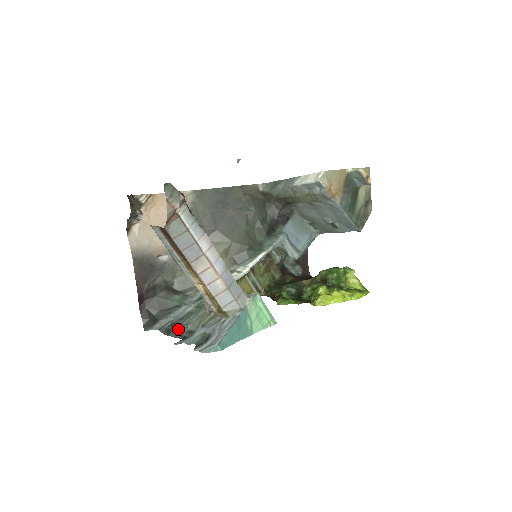
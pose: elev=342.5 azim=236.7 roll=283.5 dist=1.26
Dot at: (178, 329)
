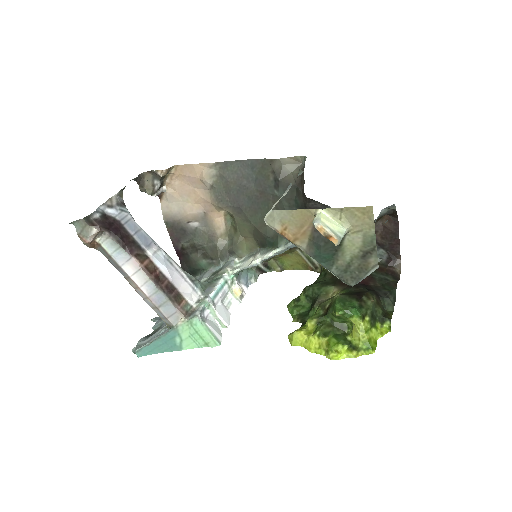
Dot at: occluded
